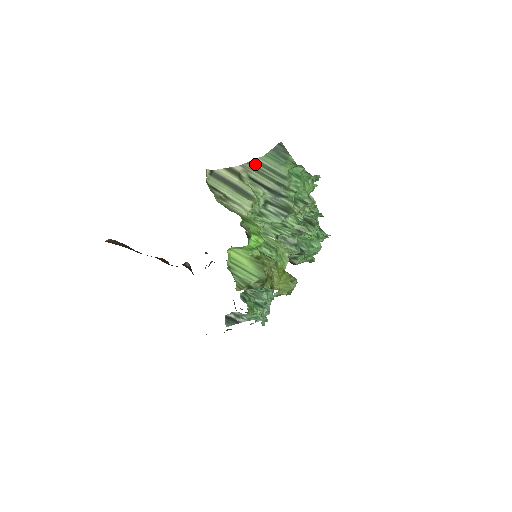
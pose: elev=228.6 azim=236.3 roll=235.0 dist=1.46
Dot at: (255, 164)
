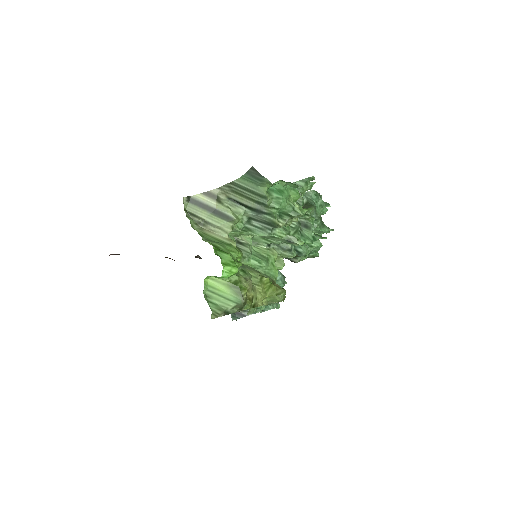
Dot at: (232, 186)
